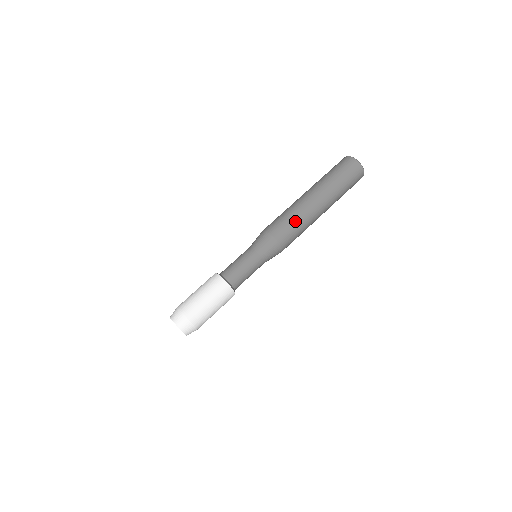
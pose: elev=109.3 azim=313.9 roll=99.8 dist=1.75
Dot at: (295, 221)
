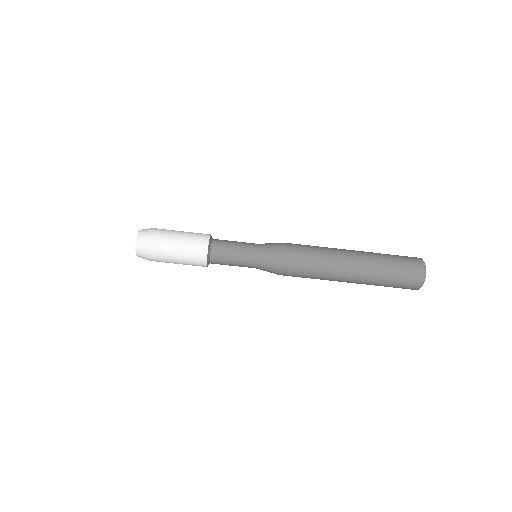
Dot at: (313, 275)
